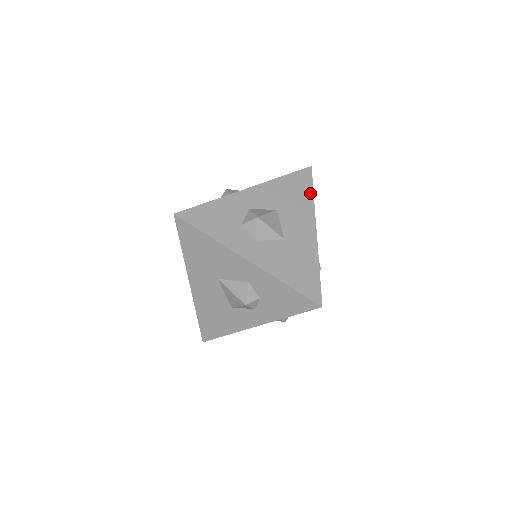
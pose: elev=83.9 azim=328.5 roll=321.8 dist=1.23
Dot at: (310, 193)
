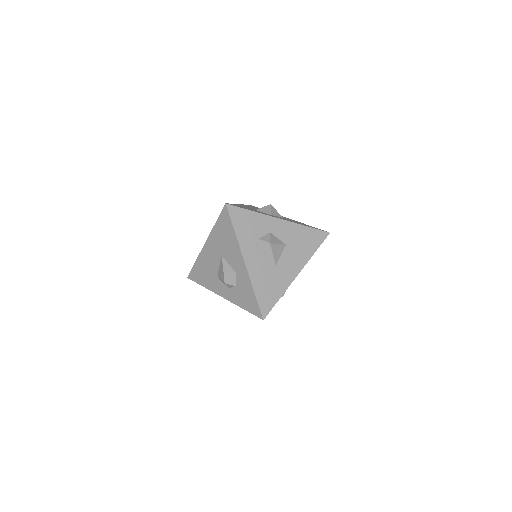
Dot at: (314, 249)
